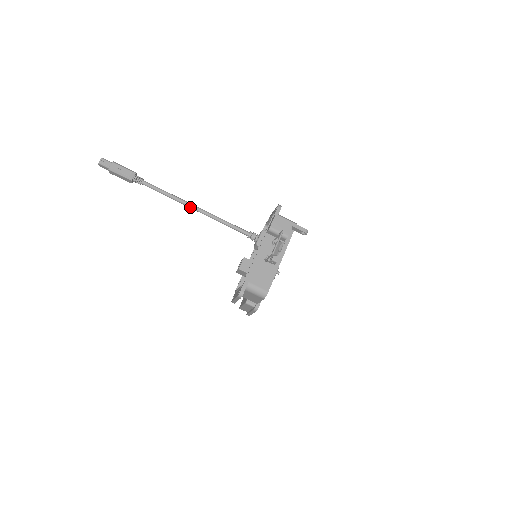
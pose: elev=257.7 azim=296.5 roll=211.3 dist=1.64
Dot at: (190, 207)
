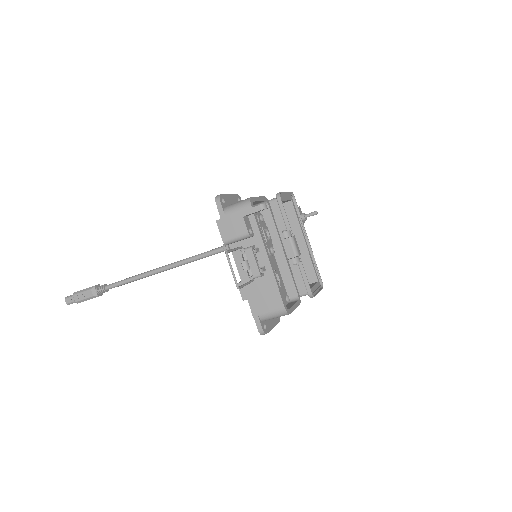
Dot at: (156, 273)
